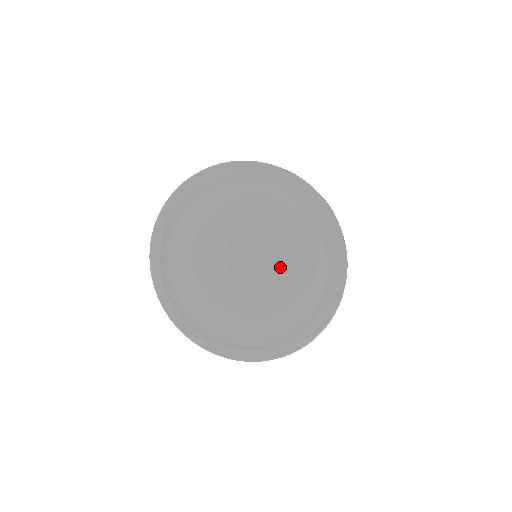
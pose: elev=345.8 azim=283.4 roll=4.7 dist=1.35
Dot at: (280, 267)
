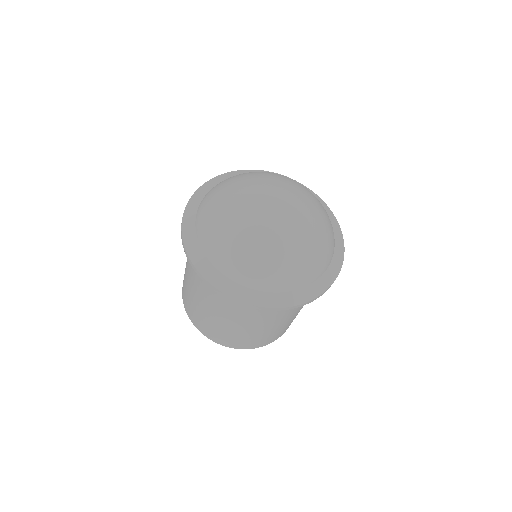
Dot at: (313, 205)
